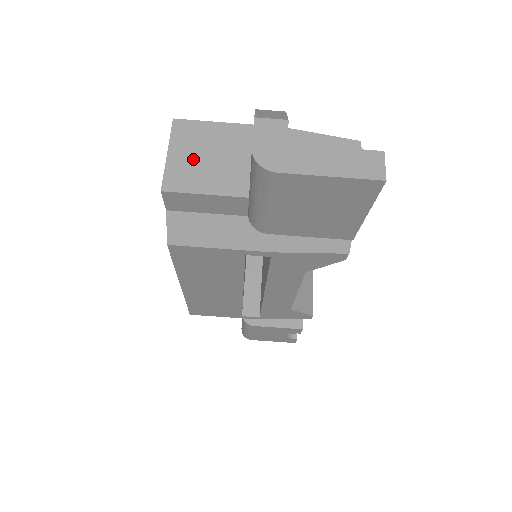
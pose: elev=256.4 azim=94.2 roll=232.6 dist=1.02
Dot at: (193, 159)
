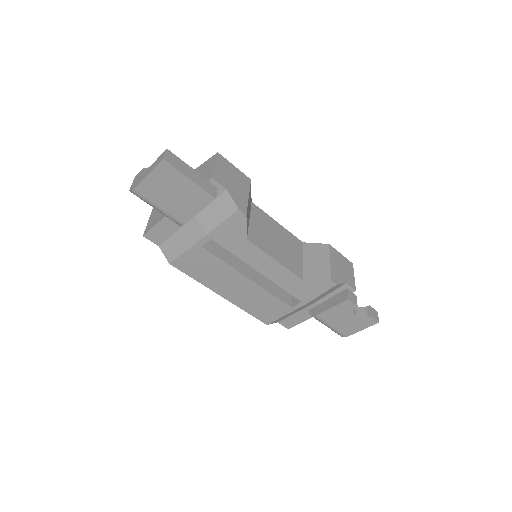
Dot at: (155, 215)
